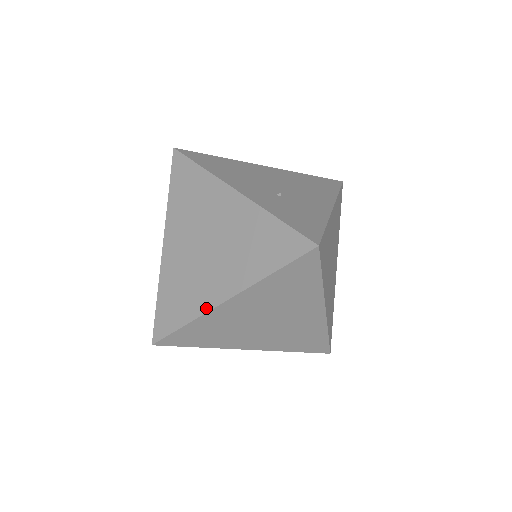
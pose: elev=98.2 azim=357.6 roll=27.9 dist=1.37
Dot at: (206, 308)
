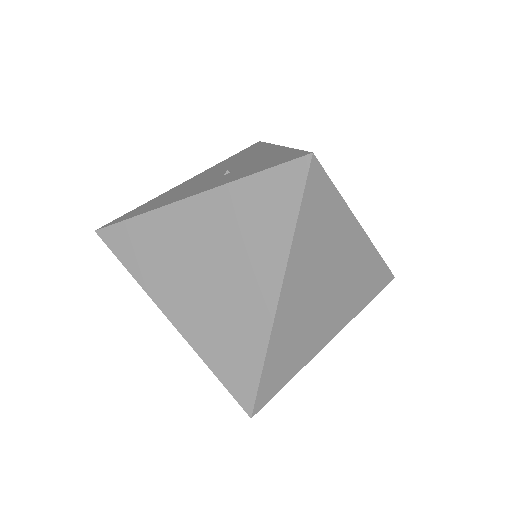
Dot at: (268, 324)
